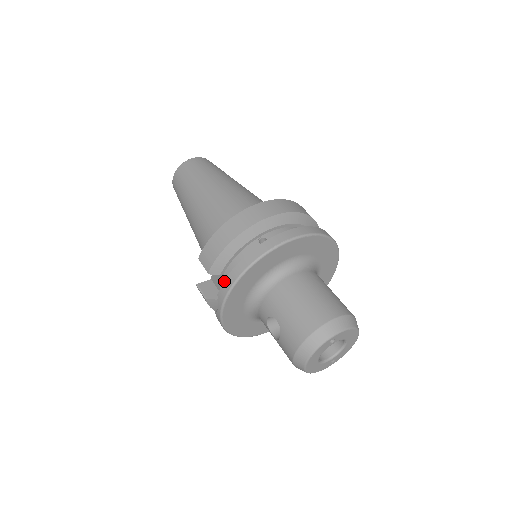
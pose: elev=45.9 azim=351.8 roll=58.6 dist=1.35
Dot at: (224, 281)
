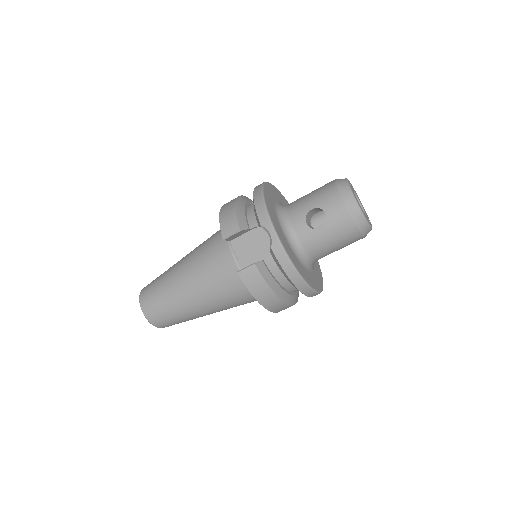
Dot at: (256, 211)
